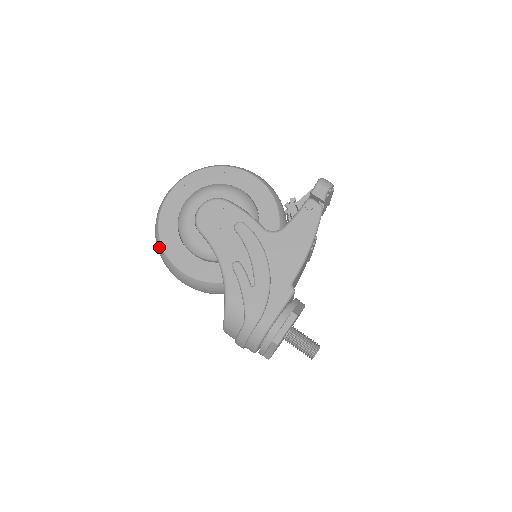
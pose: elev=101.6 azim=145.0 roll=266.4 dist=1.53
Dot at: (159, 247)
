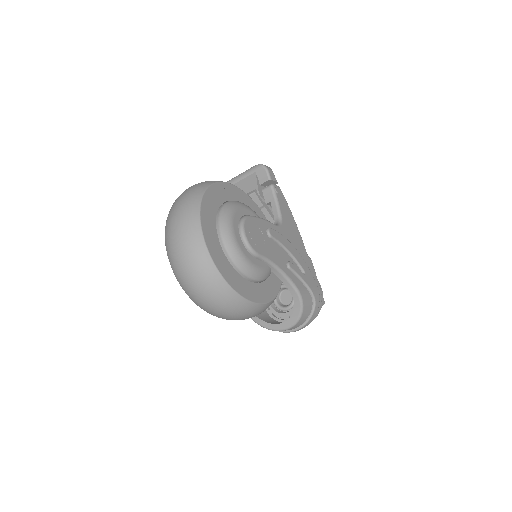
Dot at: (233, 298)
